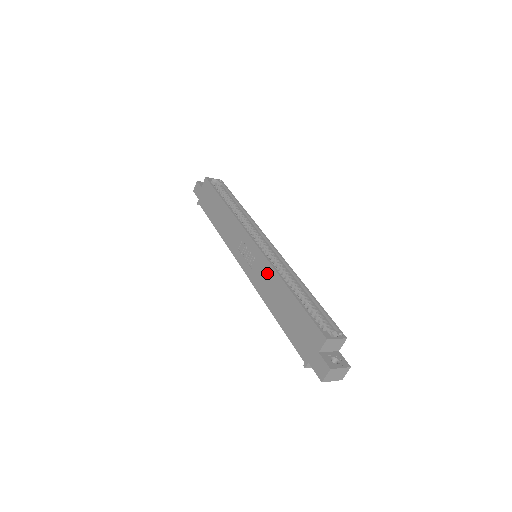
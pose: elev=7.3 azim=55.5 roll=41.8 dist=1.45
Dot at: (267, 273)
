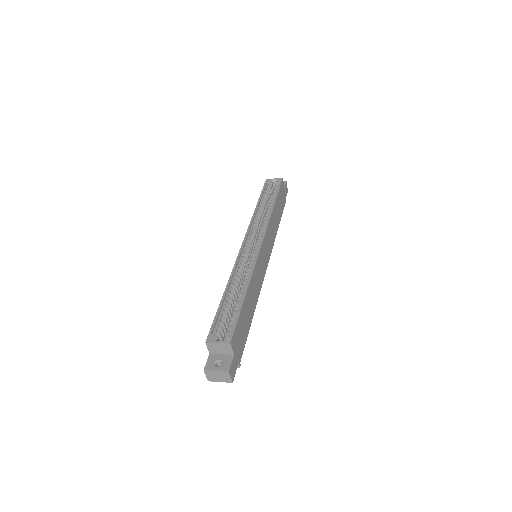
Dot at: occluded
